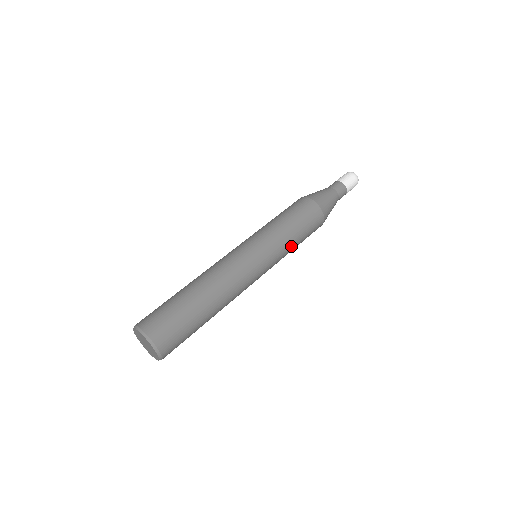
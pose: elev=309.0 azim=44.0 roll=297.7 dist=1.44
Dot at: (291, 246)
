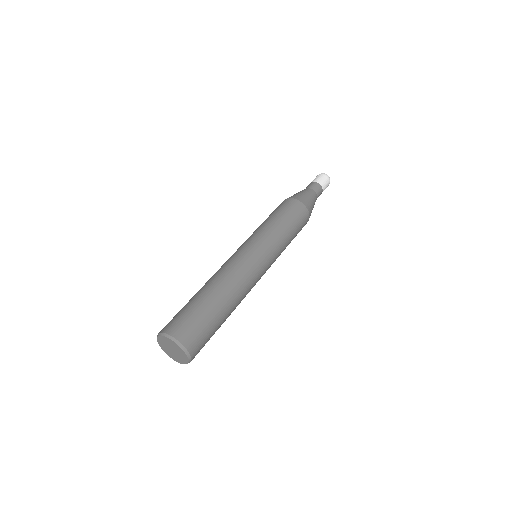
Dot at: occluded
